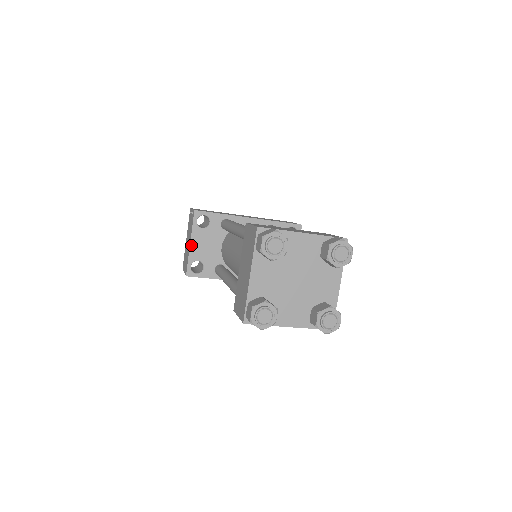
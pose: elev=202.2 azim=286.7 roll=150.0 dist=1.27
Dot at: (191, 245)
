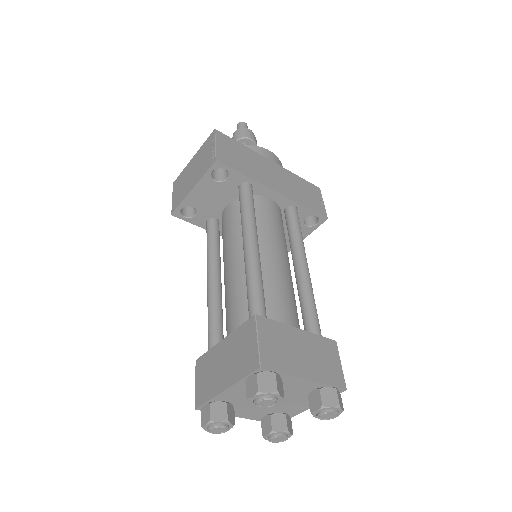
Dot at: (192, 191)
